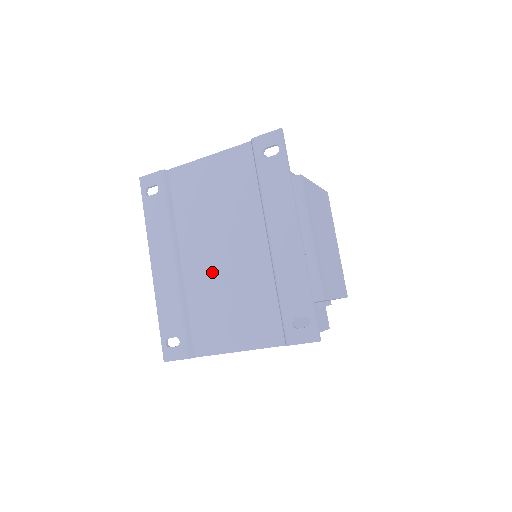
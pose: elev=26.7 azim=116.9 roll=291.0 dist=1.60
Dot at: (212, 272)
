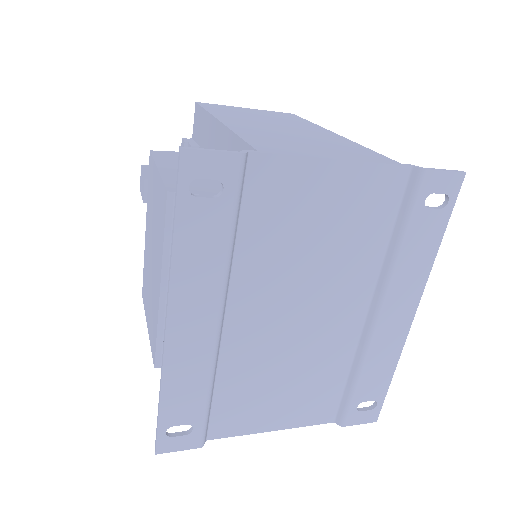
Dot at: (273, 341)
